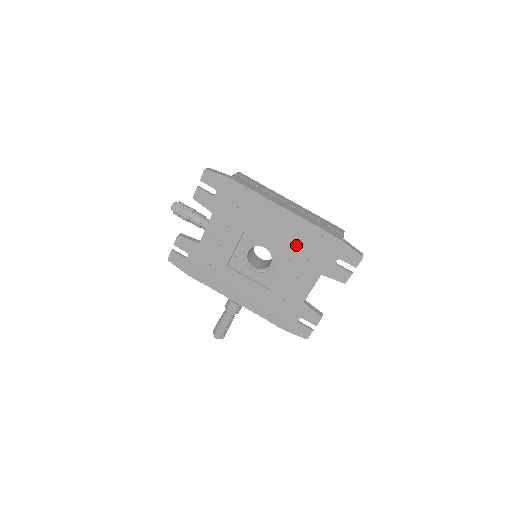
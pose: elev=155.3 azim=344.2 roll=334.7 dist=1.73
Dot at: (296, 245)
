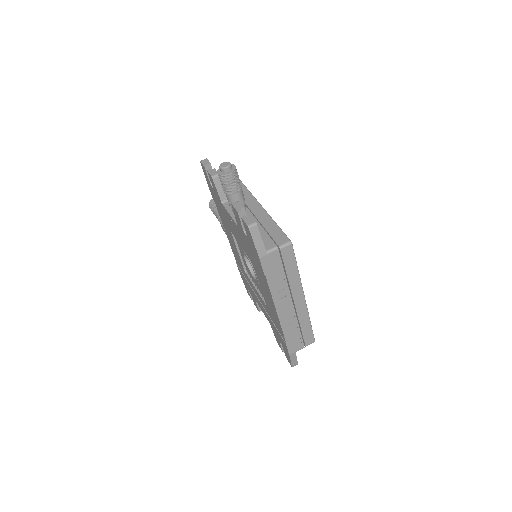
Dot at: (269, 310)
